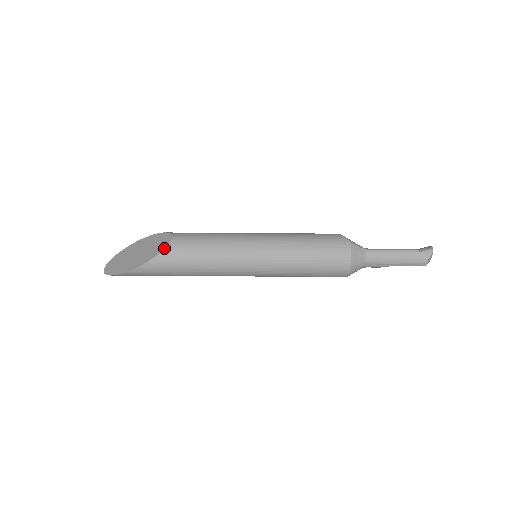
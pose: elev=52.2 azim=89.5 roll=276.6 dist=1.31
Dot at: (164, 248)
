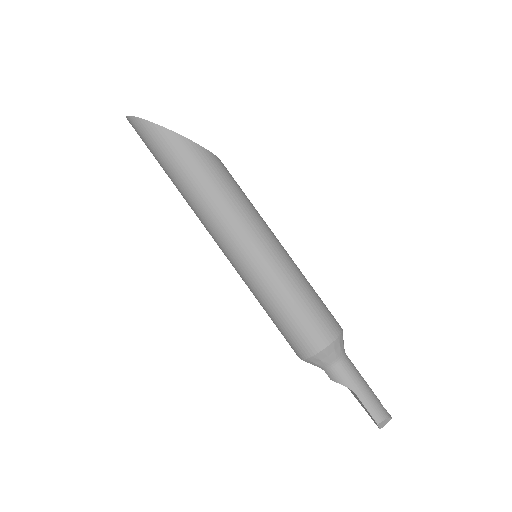
Dot at: occluded
